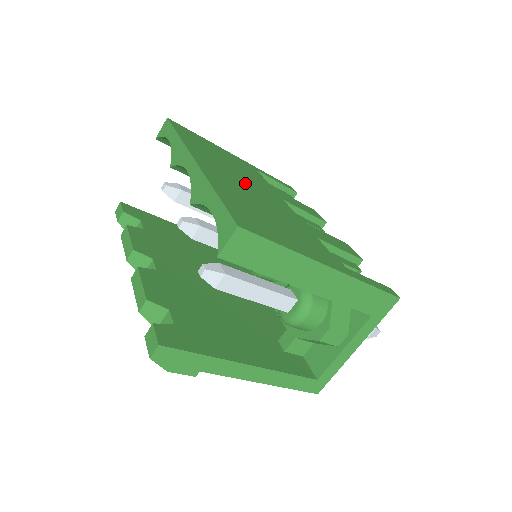
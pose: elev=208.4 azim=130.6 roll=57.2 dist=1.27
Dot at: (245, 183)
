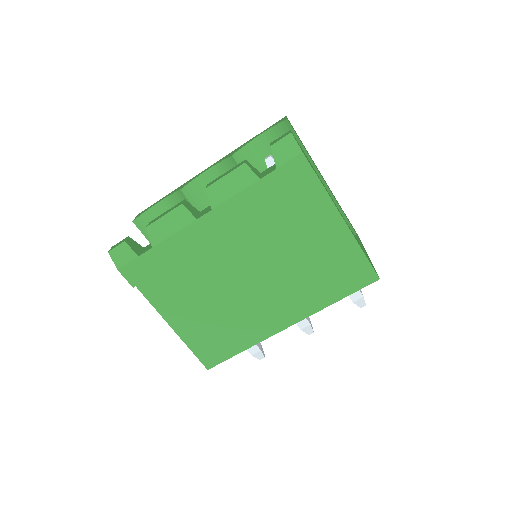
Dot at: occluded
